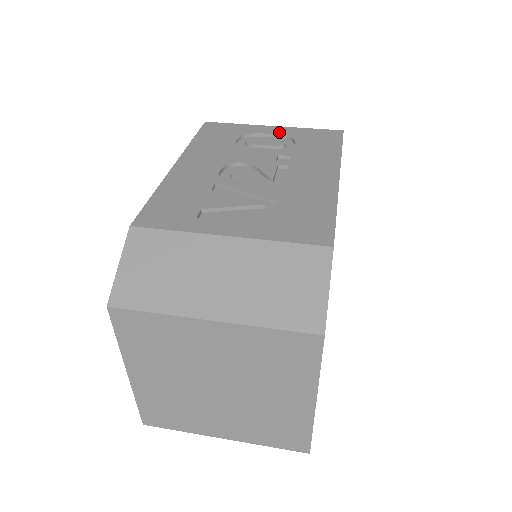
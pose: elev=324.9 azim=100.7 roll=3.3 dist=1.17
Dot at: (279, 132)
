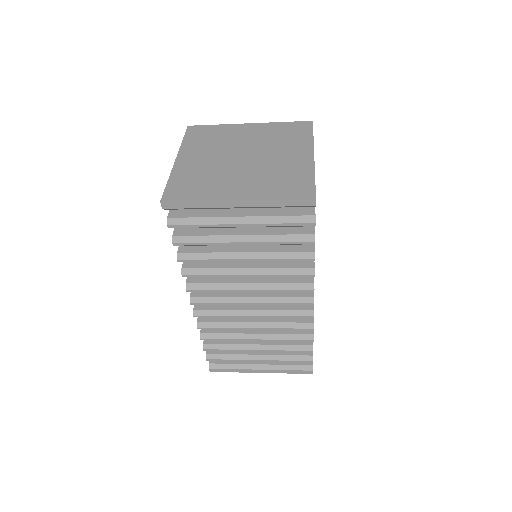
Dot at: occluded
